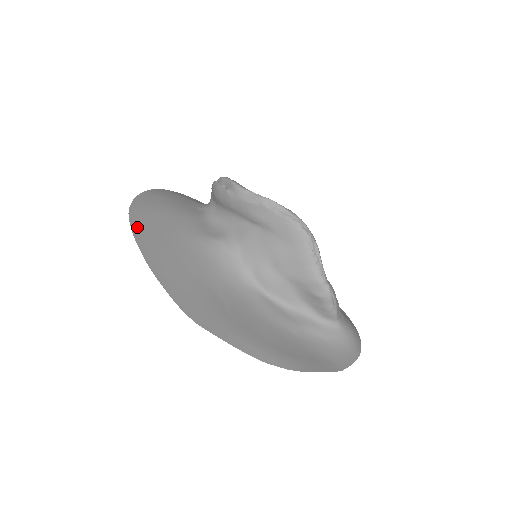
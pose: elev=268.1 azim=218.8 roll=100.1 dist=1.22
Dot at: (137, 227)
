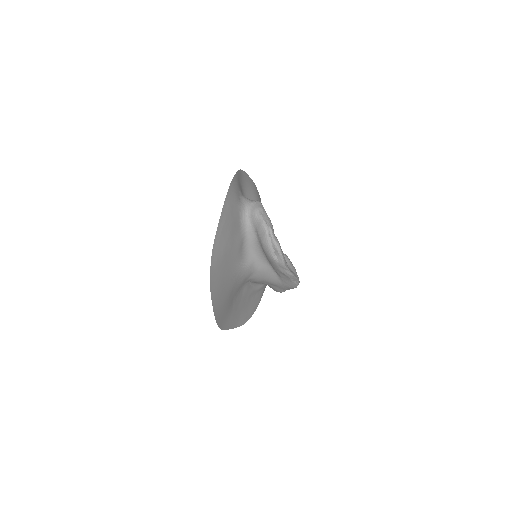
Dot at: (213, 285)
